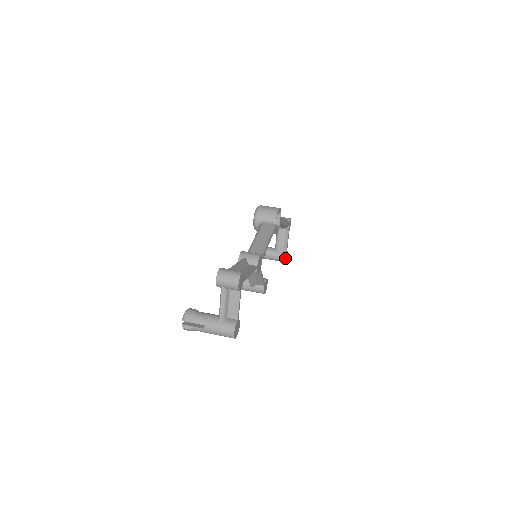
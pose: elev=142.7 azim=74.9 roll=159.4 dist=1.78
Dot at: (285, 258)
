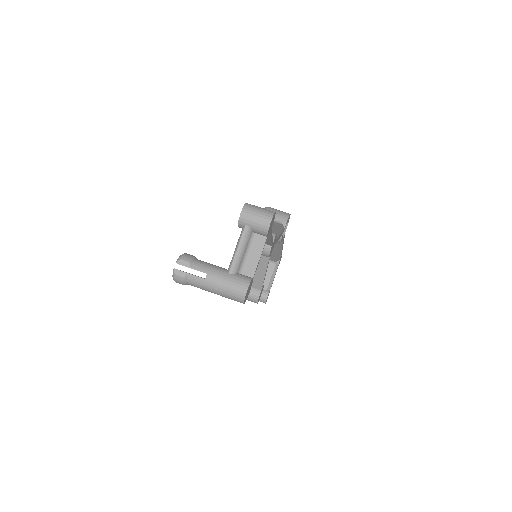
Dot at: occluded
